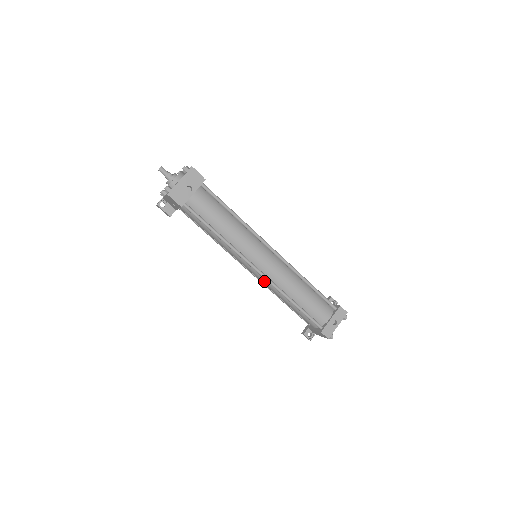
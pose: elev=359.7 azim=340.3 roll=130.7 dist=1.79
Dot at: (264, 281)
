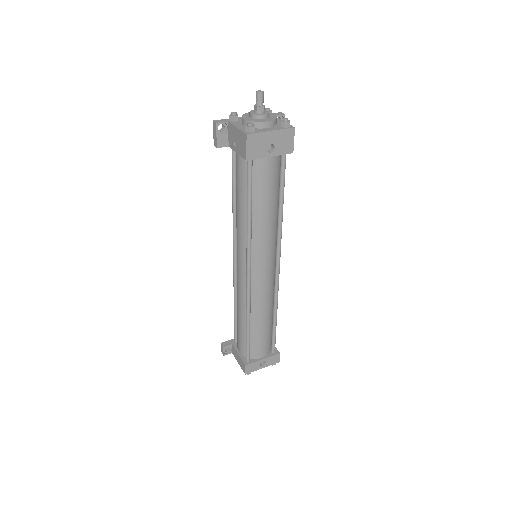
Dot at: (242, 286)
